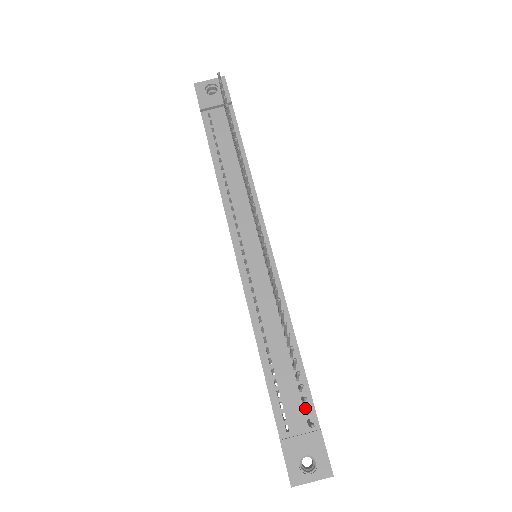
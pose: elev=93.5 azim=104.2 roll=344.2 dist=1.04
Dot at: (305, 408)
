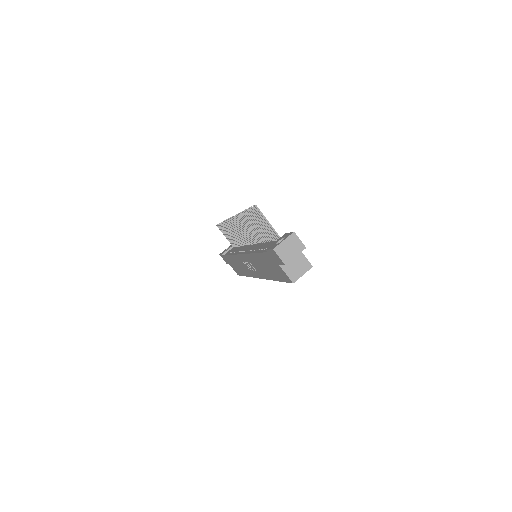
Dot at: occluded
